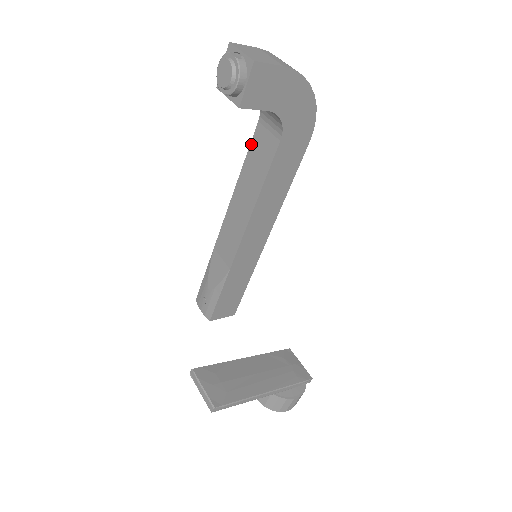
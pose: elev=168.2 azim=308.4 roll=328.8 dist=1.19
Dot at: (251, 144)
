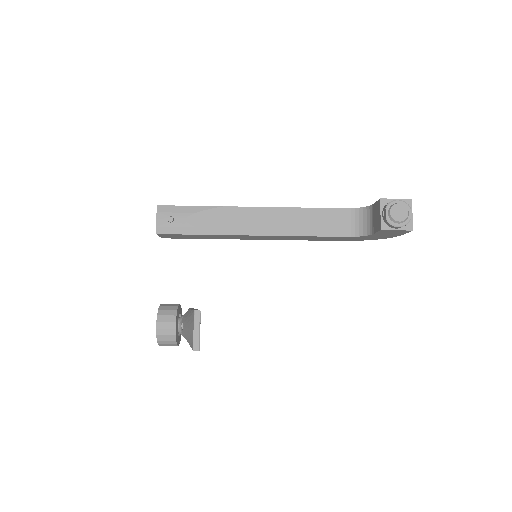
Dot at: (329, 209)
